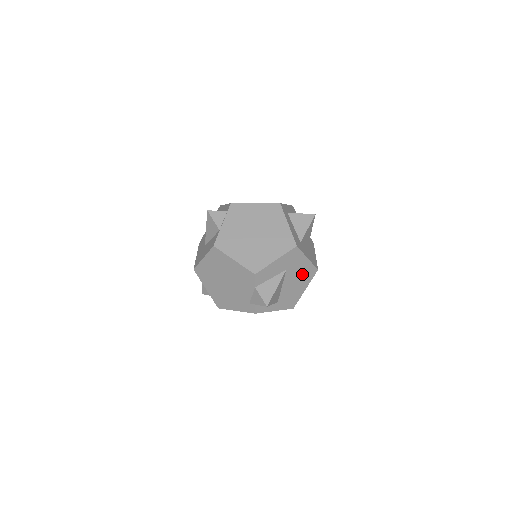
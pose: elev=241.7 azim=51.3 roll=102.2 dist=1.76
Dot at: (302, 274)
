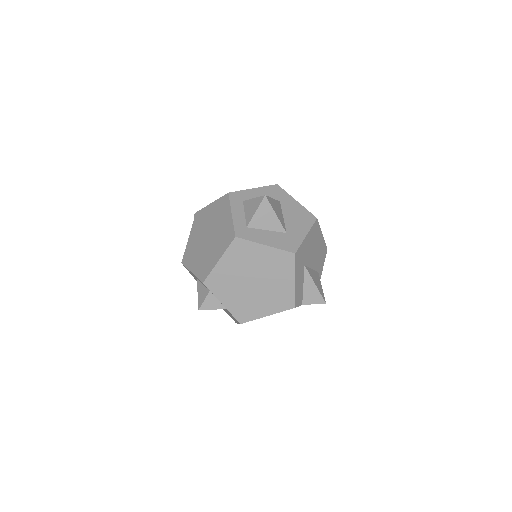
Dot at: (313, 241)
